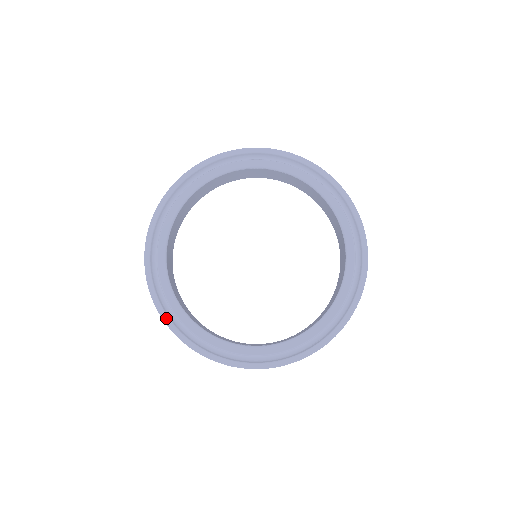
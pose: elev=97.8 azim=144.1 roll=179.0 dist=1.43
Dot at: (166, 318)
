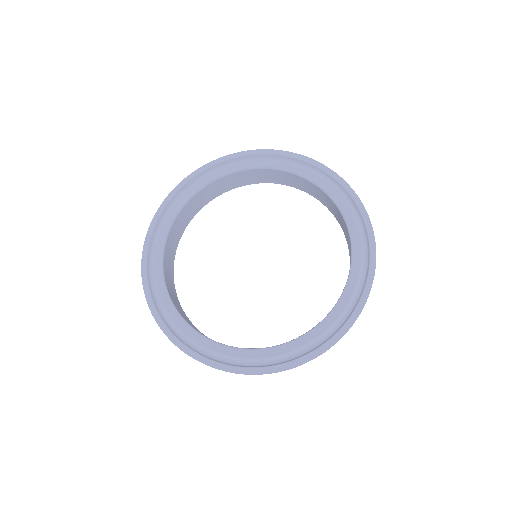
Dot at: (202, 359)
